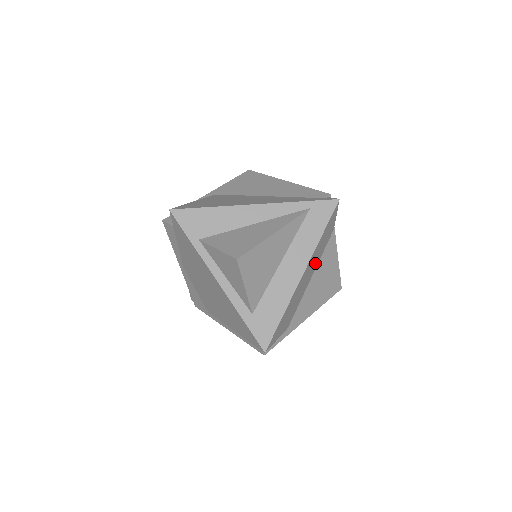
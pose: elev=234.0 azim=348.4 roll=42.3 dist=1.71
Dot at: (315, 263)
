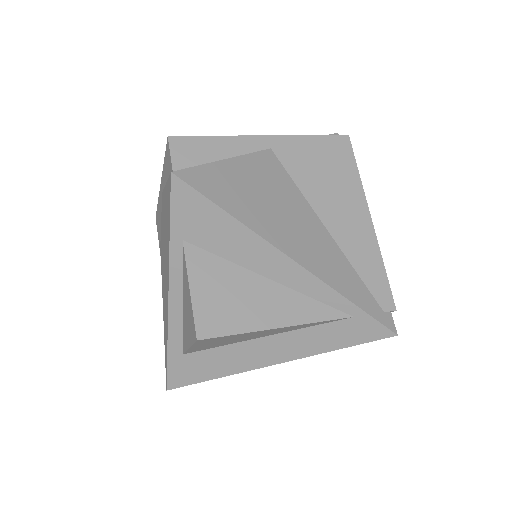
Dot at: occluded
